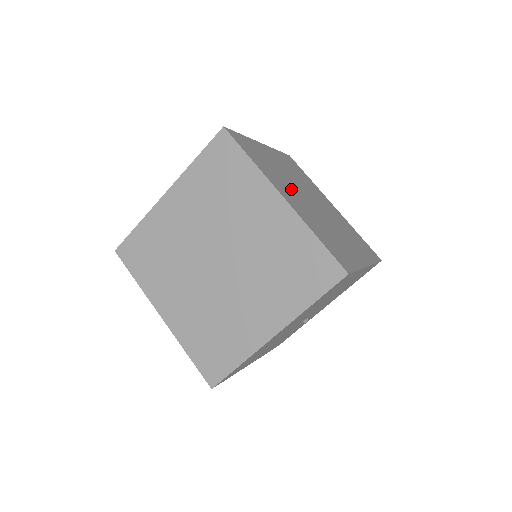
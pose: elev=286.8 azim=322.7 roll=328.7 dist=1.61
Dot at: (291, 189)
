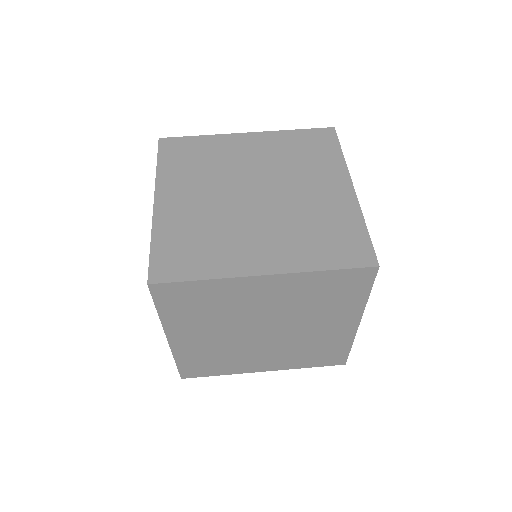
Dot at: occluded
